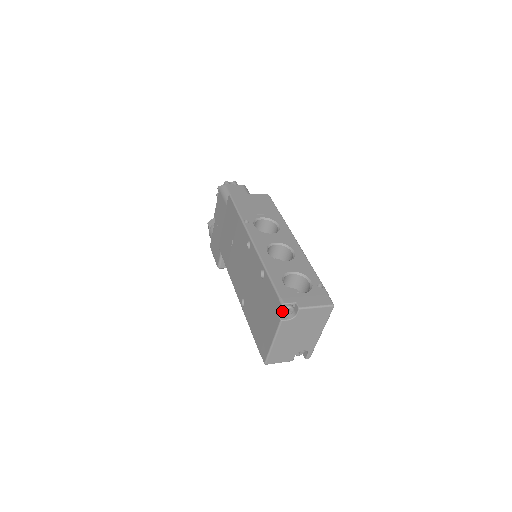
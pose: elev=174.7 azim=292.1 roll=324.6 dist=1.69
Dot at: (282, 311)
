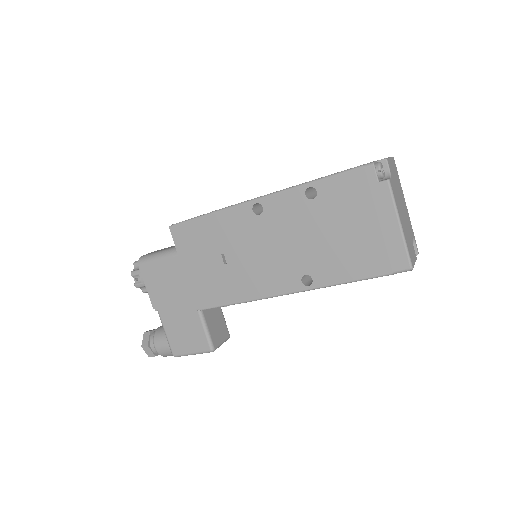
Dot at: (379, 172)
